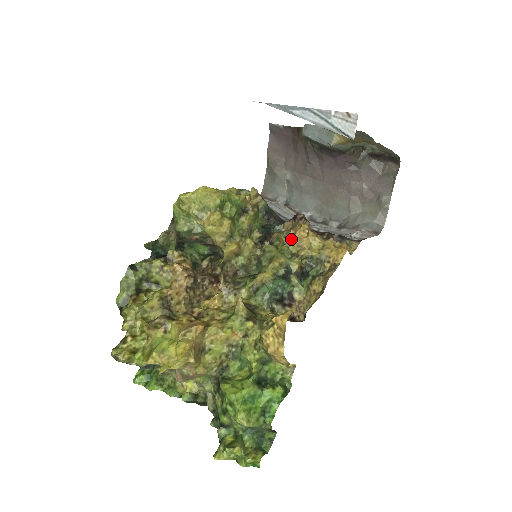
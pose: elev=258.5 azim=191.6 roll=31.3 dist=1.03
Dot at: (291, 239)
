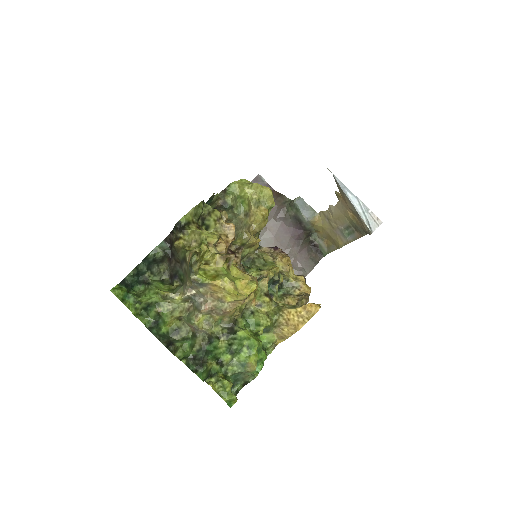
Dot at: (278, 260)
